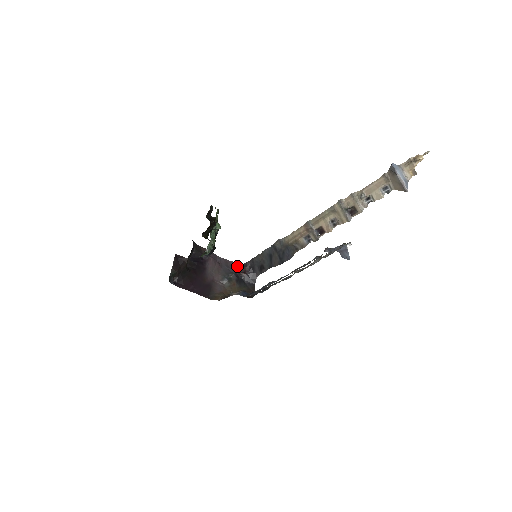
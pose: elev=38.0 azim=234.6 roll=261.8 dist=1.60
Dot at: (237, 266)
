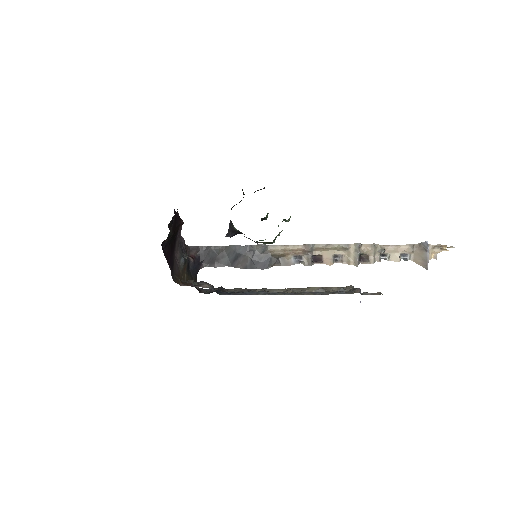
Dot at: (185, 246)
